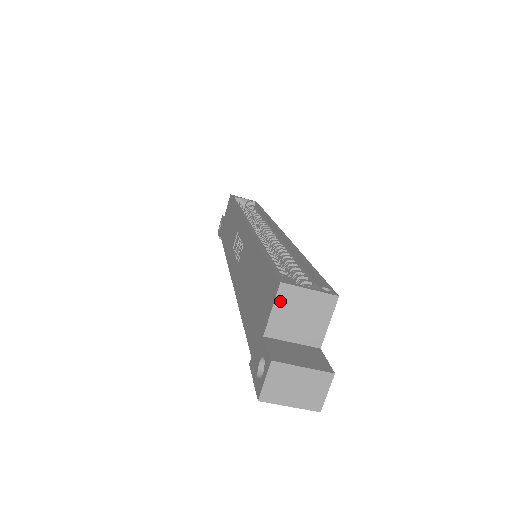
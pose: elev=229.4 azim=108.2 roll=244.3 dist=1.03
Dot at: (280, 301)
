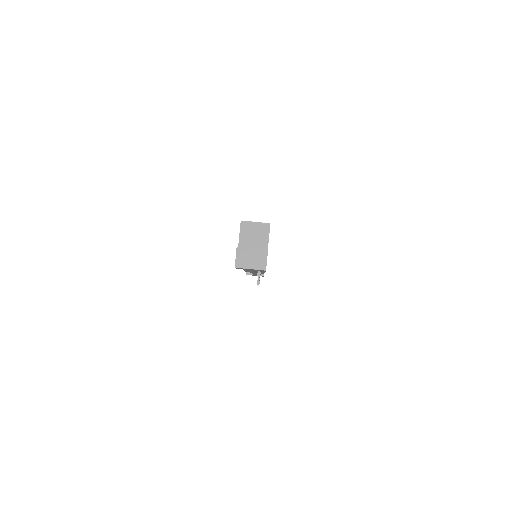
Dot at: (242, 230)
